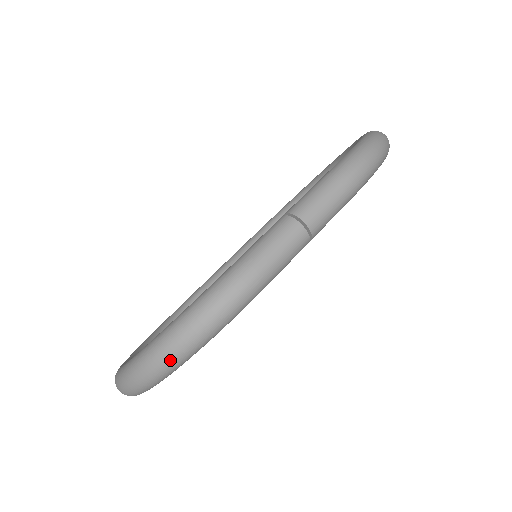
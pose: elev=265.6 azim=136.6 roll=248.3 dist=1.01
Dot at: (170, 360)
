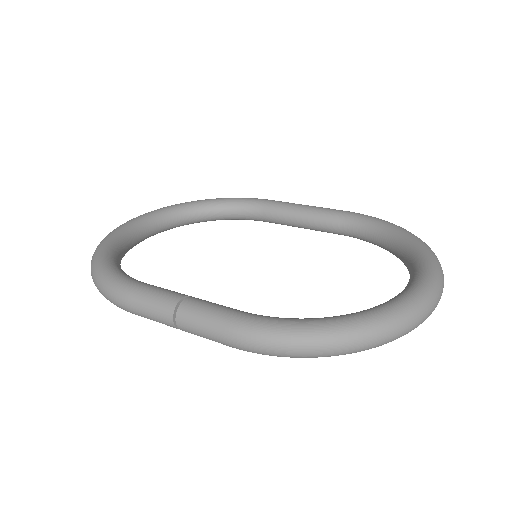
Dot at: occluded
